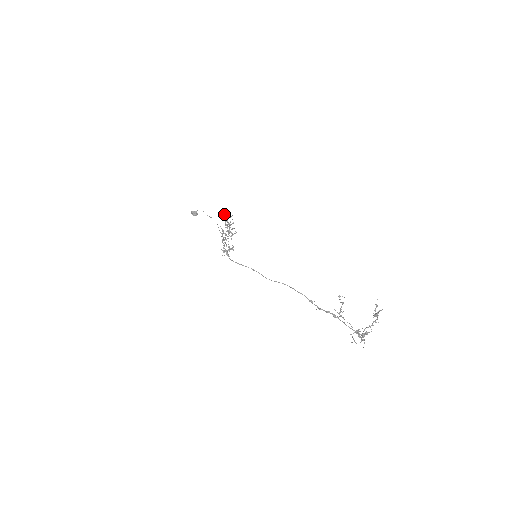
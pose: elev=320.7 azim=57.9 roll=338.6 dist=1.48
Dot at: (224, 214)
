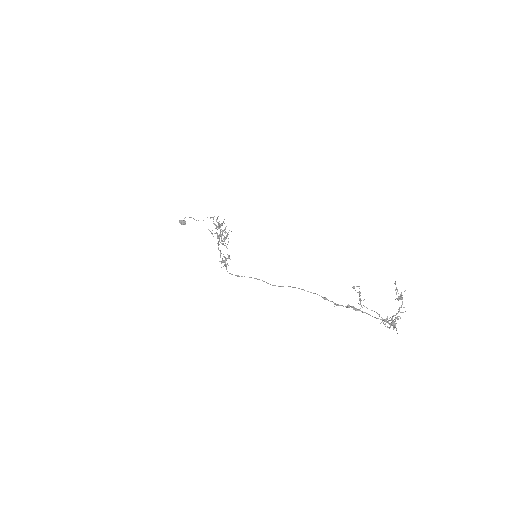
Dot at: (210, 217)
